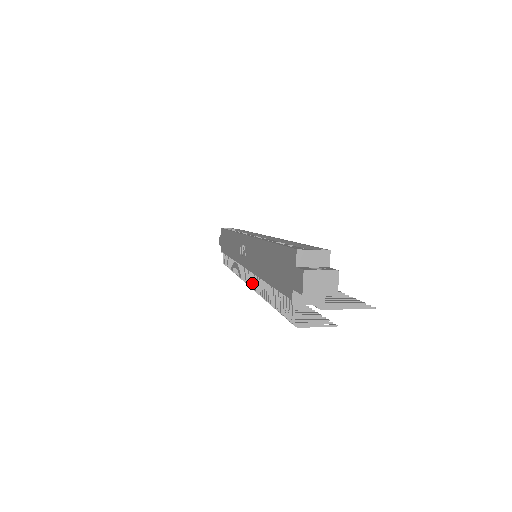
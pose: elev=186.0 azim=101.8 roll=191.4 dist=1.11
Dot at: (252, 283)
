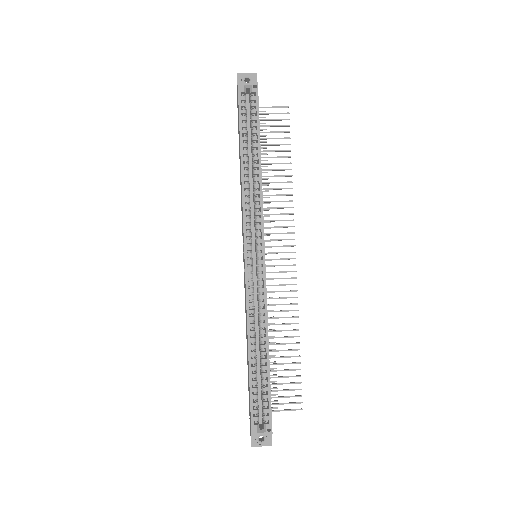
Dot at: occluded
